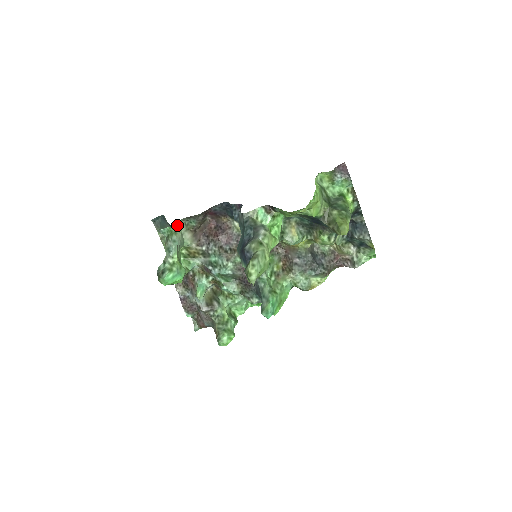
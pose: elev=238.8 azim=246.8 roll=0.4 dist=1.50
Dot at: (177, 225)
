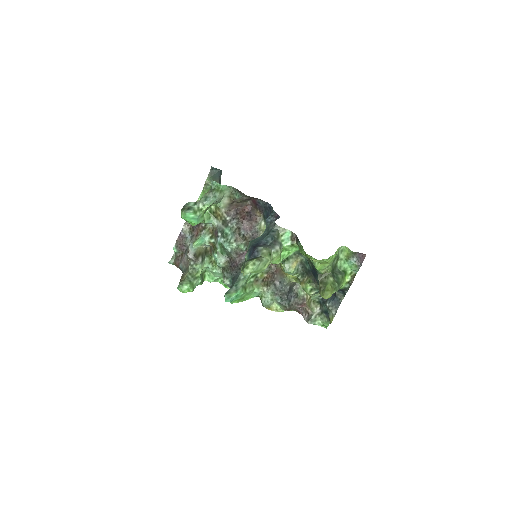
Dot at: (226, 188)
